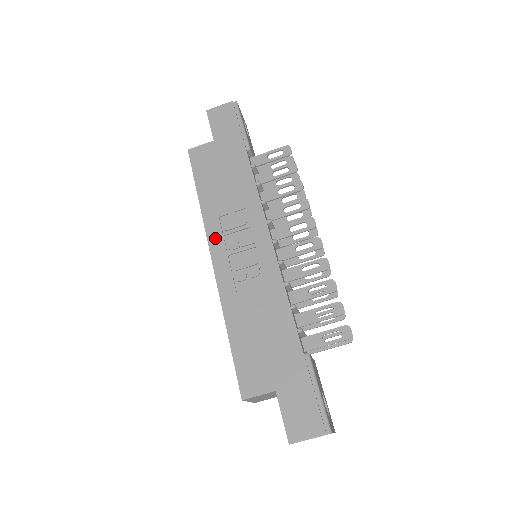
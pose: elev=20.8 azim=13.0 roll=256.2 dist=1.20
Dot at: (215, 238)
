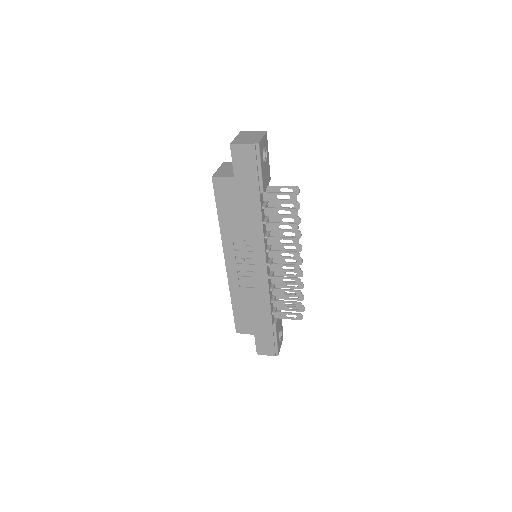
Dot at: (229, 252)
